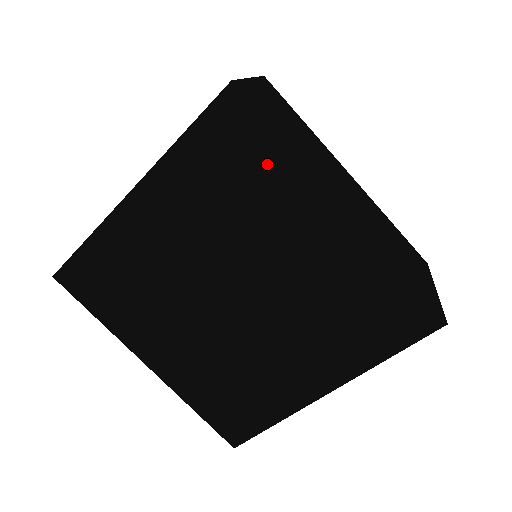
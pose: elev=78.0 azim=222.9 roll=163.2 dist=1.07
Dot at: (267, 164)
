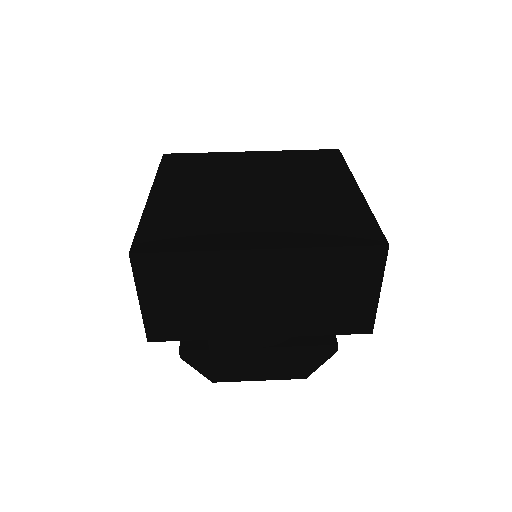
Dot at: (205, 159)
